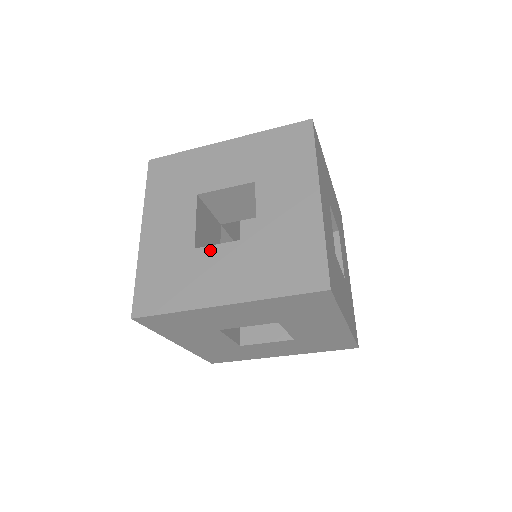
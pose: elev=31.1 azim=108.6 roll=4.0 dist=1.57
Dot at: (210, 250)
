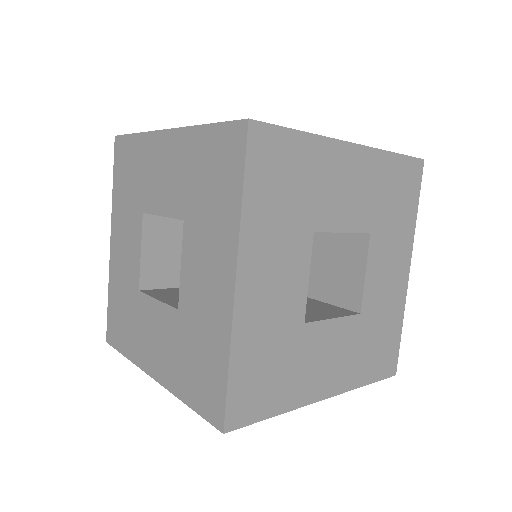
Dot at: (147, 301)
